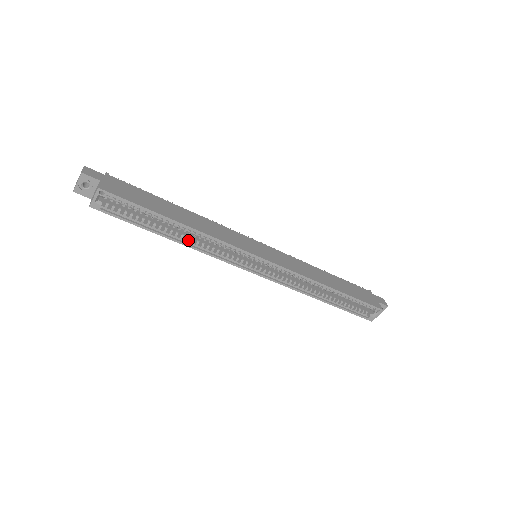
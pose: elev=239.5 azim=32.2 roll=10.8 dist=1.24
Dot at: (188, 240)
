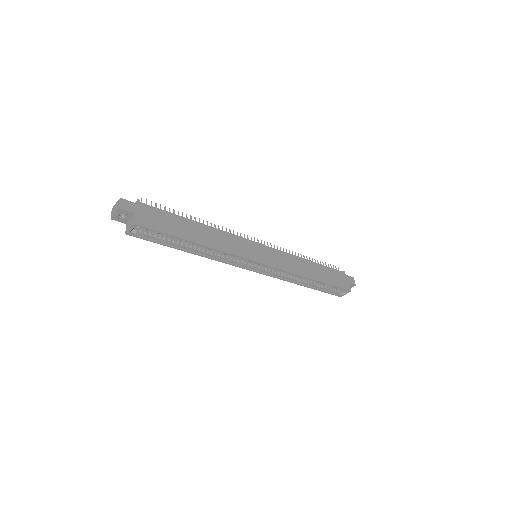
Dot at: (203, 251)
